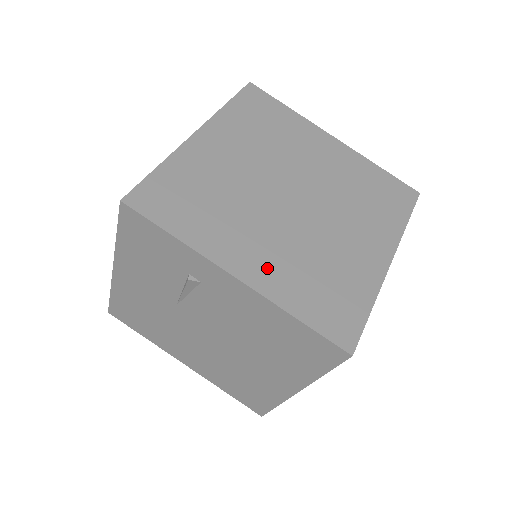
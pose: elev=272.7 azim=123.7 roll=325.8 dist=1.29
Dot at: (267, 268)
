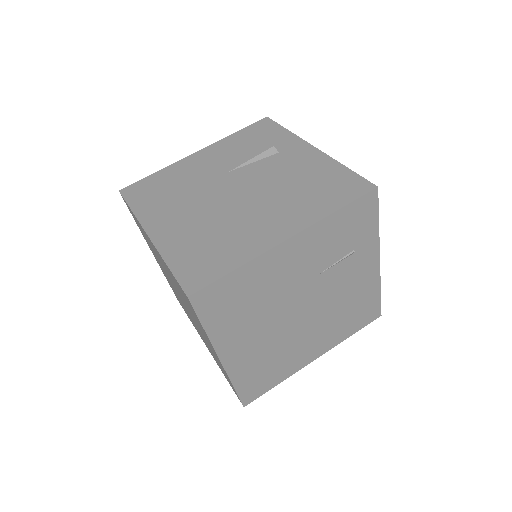
Dot at: occluded
